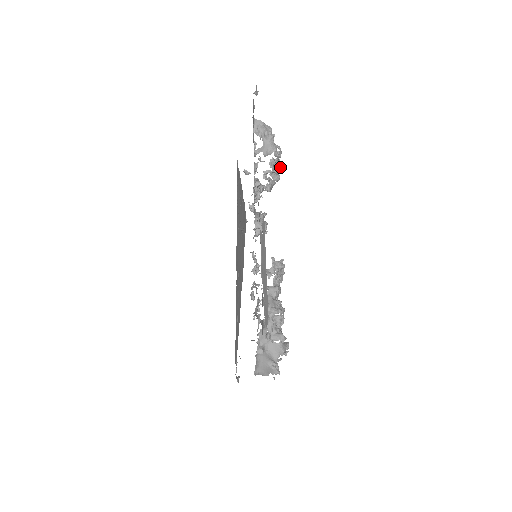
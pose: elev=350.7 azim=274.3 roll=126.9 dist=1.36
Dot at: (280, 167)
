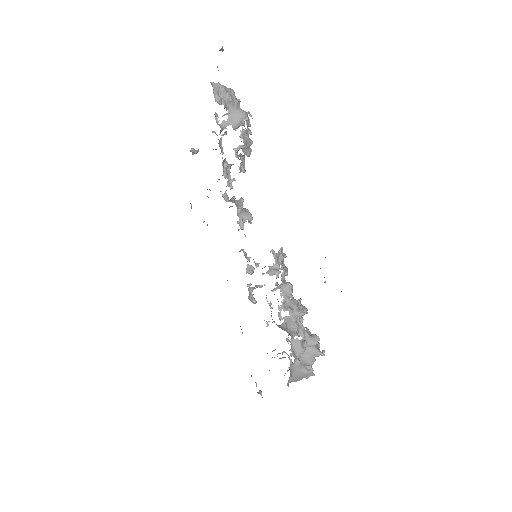
Dot at: occluded
